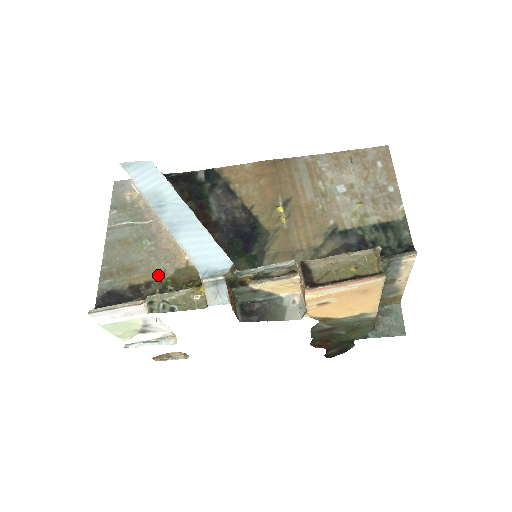
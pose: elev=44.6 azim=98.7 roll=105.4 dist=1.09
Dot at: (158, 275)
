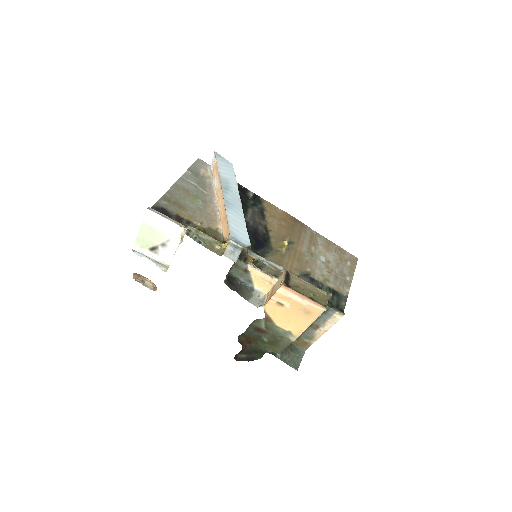
Dot at: (197, 222)
